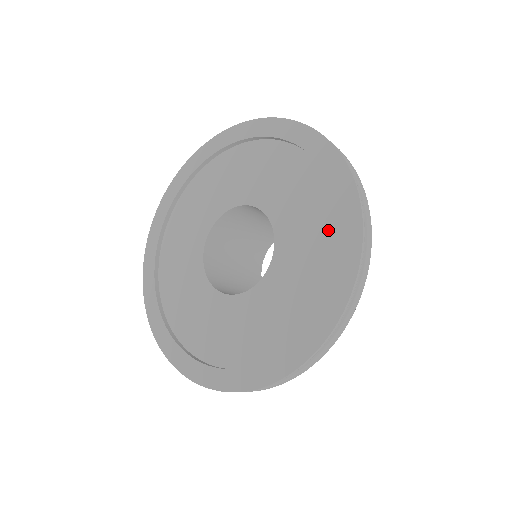
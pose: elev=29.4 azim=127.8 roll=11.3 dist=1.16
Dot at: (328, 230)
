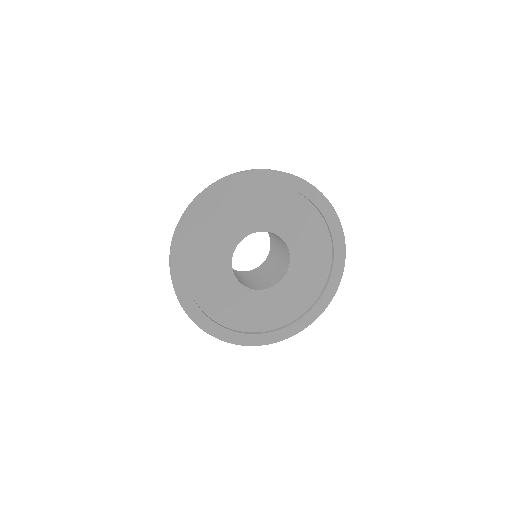
Dot at: (322, 269)
